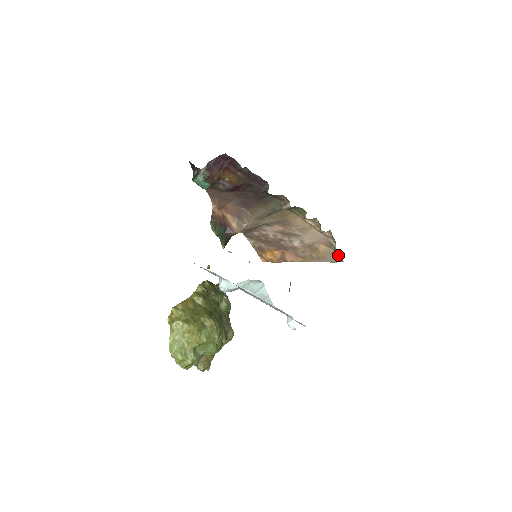
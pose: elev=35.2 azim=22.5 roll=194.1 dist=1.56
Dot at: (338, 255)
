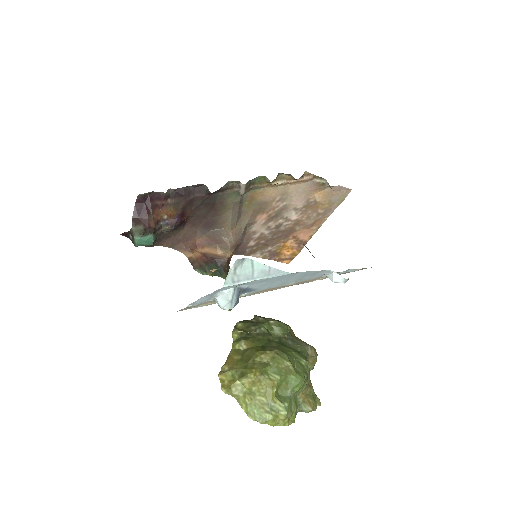
Dot at: (339, 188)
